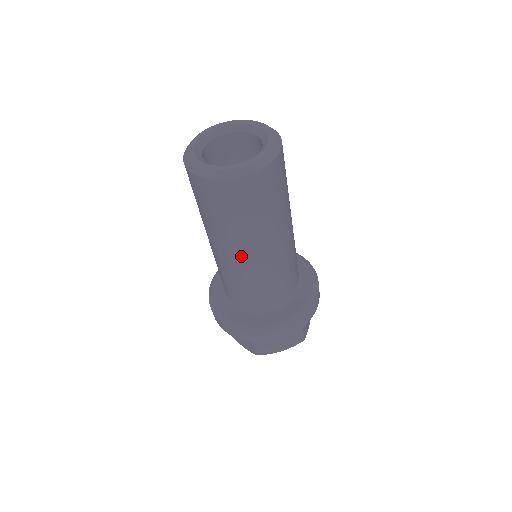
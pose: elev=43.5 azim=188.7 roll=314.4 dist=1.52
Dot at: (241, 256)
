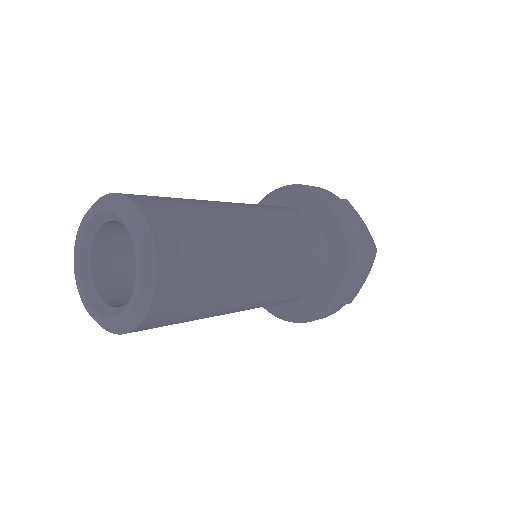
Dot at: occluded
